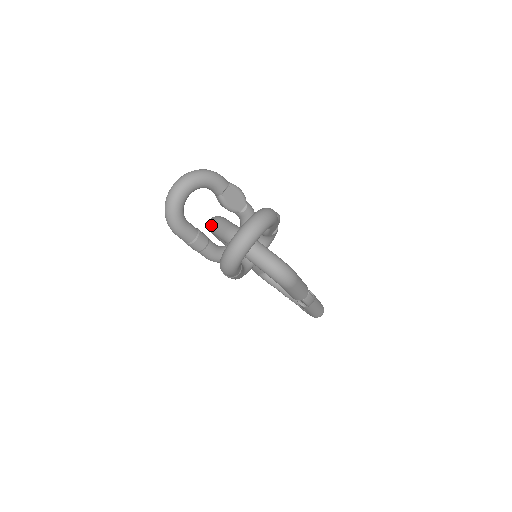
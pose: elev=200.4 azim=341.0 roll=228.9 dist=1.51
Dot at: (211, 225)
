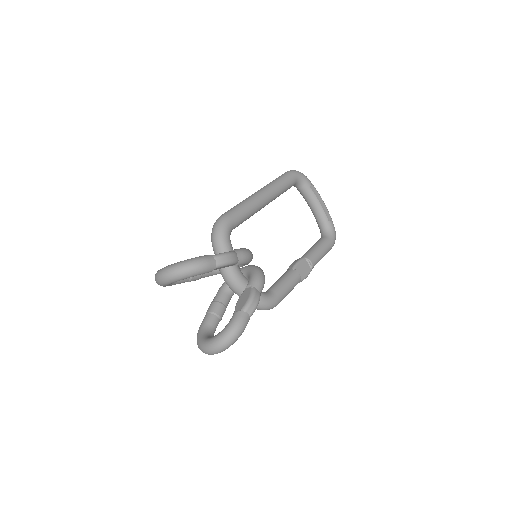
Dot at: occluded
